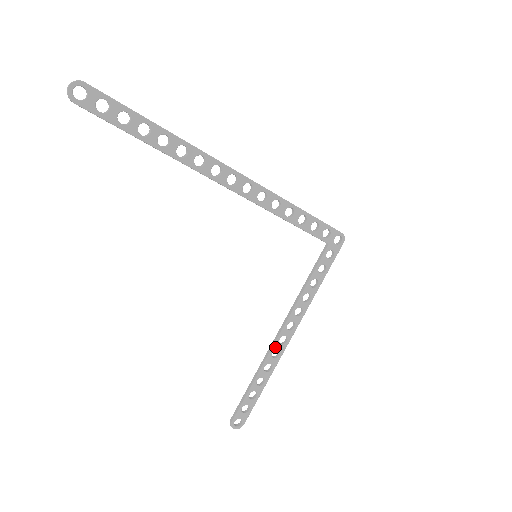
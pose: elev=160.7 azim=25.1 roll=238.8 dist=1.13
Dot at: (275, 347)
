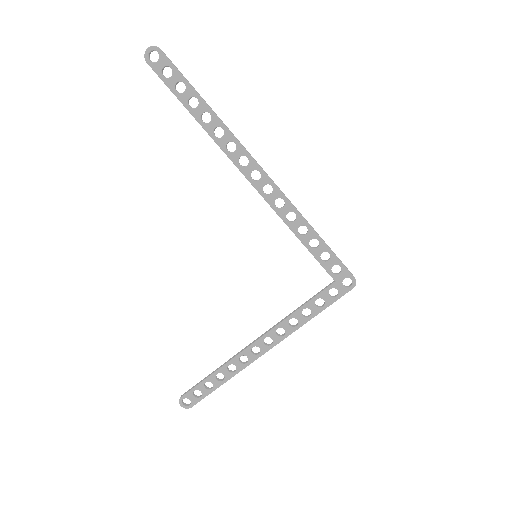
Dot at: (245, 352)
